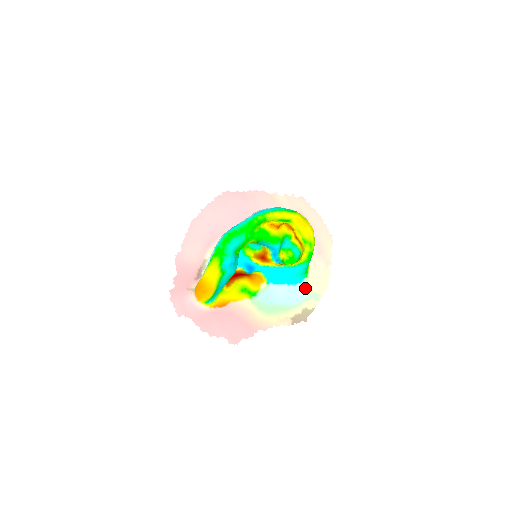
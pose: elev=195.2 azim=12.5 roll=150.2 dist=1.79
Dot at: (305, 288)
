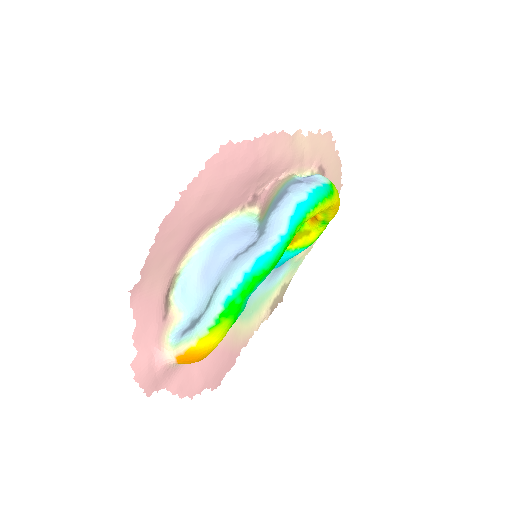
Dot at: (290, 261)
